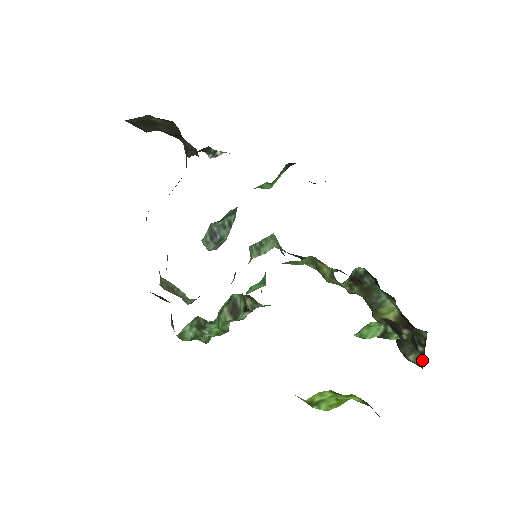
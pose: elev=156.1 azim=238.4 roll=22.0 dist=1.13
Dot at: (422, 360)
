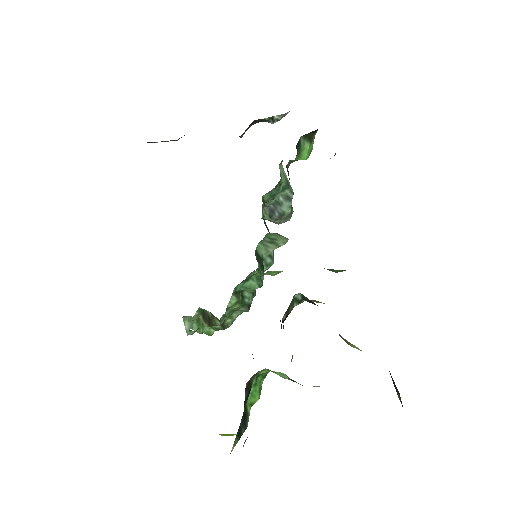
Dot at: (402, 406)
